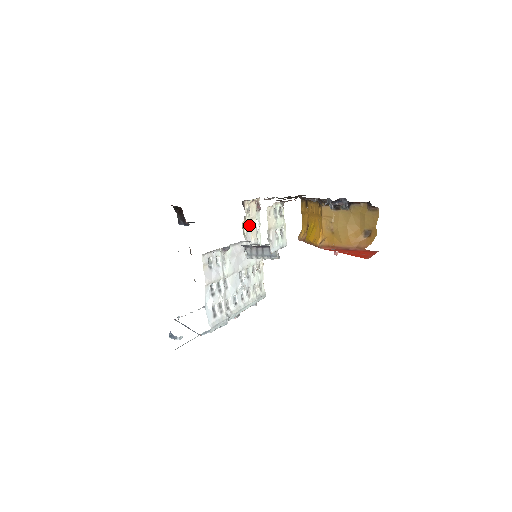
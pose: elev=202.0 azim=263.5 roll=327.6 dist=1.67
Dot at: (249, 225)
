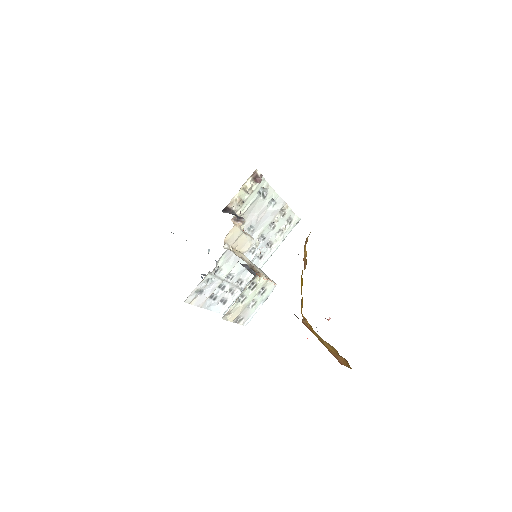
Dot at: (247, 209)
